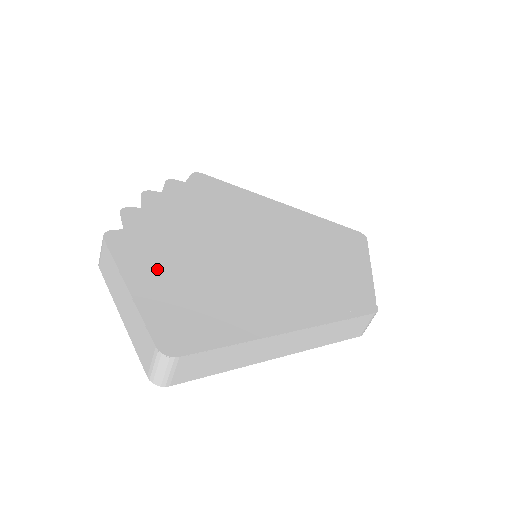
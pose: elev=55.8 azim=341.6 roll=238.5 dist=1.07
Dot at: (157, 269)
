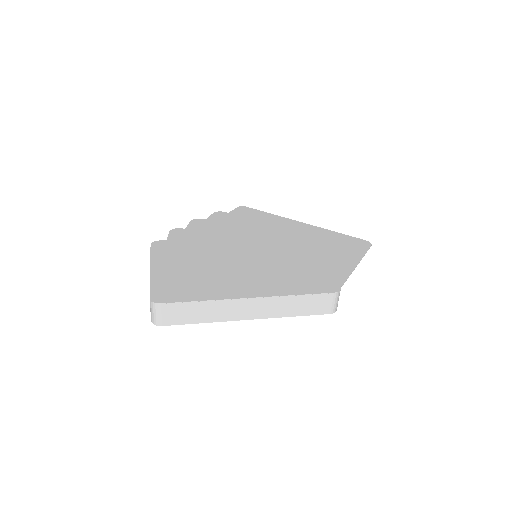
Dot at: (175, 261)
